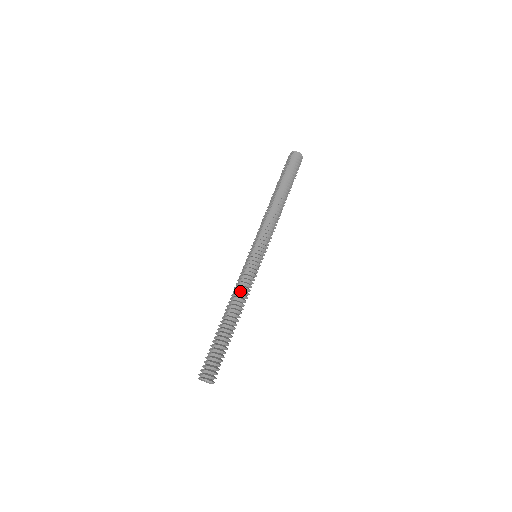
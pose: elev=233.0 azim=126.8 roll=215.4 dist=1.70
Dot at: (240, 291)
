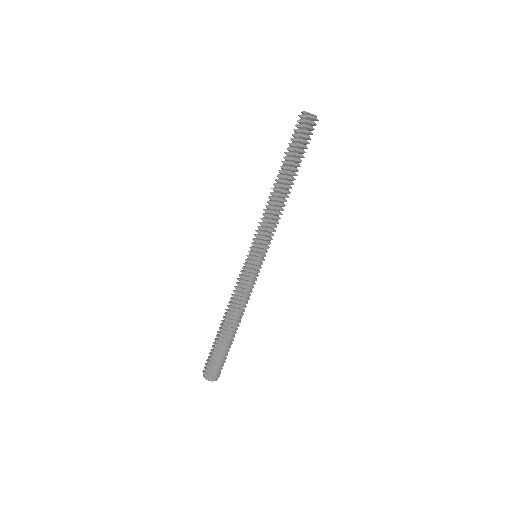
Dot at: (240, 300)
